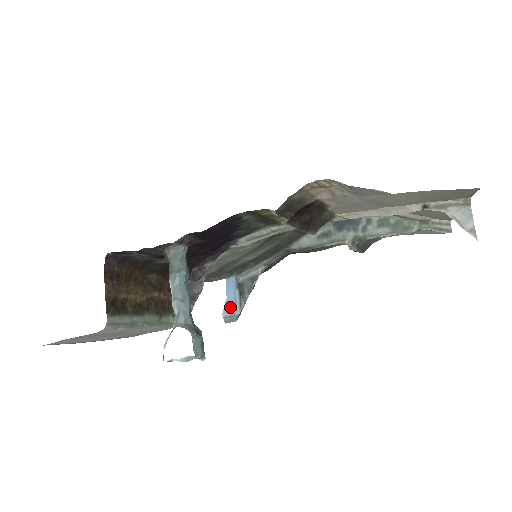
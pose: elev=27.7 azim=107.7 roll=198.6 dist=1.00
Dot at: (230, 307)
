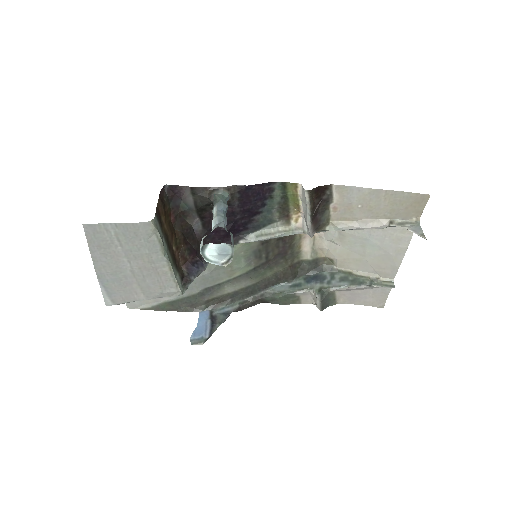
Dot at: (199, 332)
